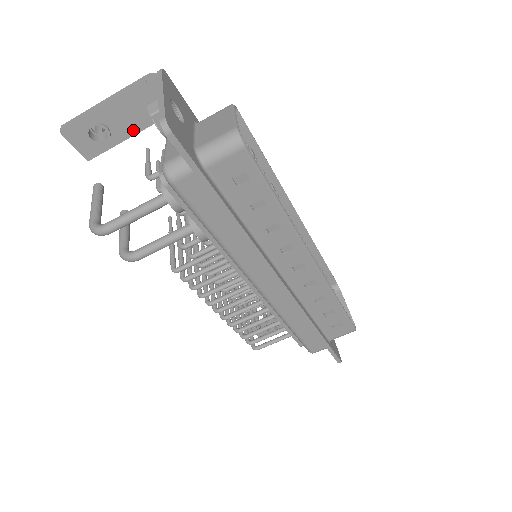
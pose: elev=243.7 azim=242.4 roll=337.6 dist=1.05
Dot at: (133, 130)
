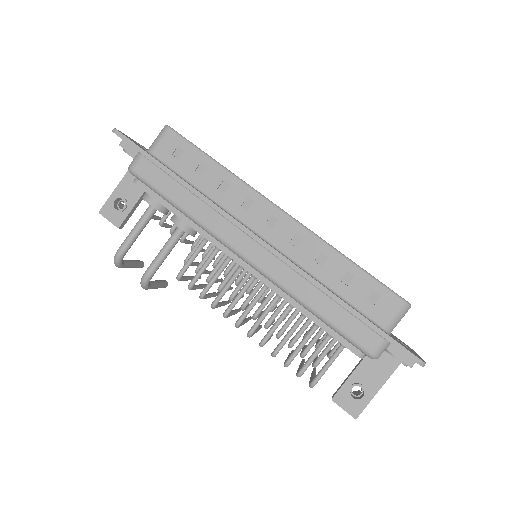
Dot at: (139, 194)
